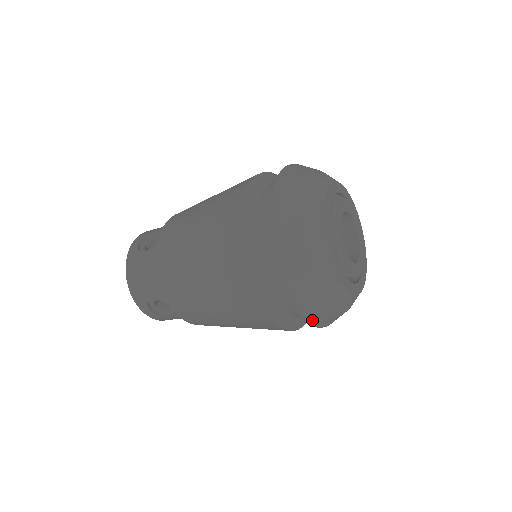
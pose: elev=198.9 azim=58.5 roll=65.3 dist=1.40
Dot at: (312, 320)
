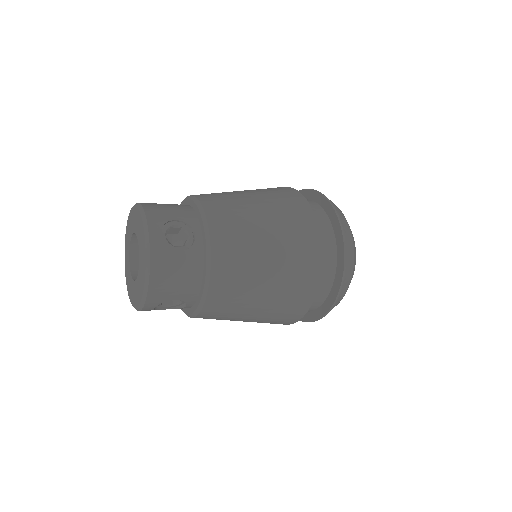
Dot at: occluded
